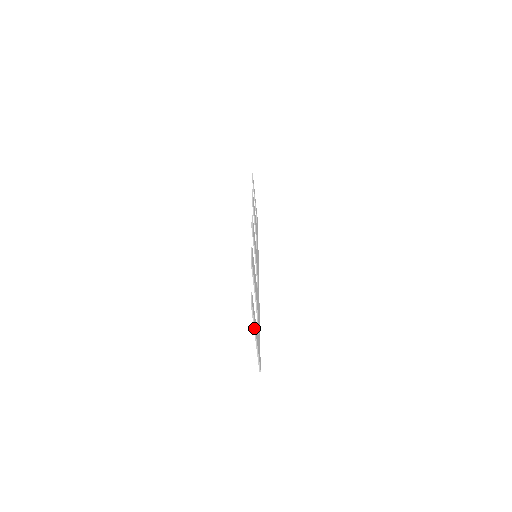
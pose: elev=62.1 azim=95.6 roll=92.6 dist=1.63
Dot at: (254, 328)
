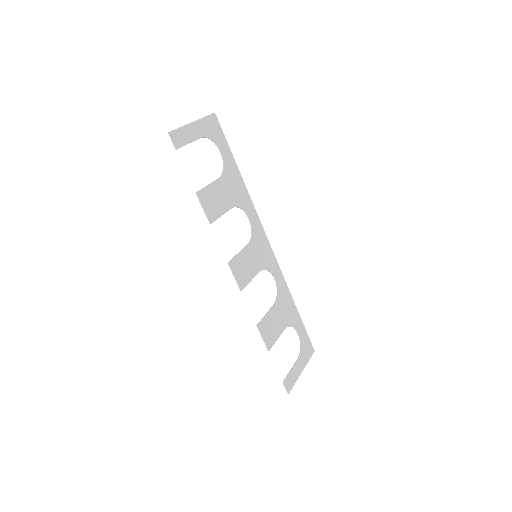
Dot at: (297, 379)
